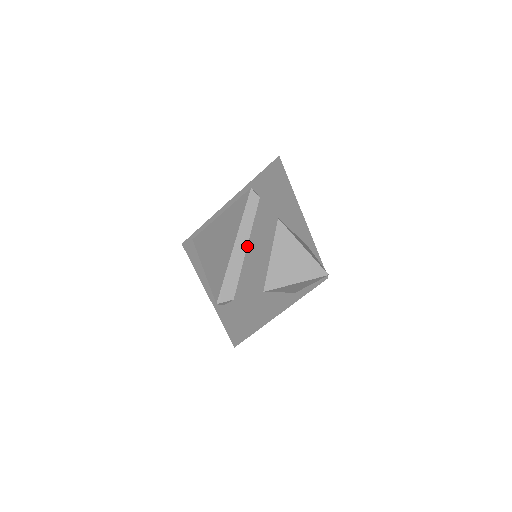
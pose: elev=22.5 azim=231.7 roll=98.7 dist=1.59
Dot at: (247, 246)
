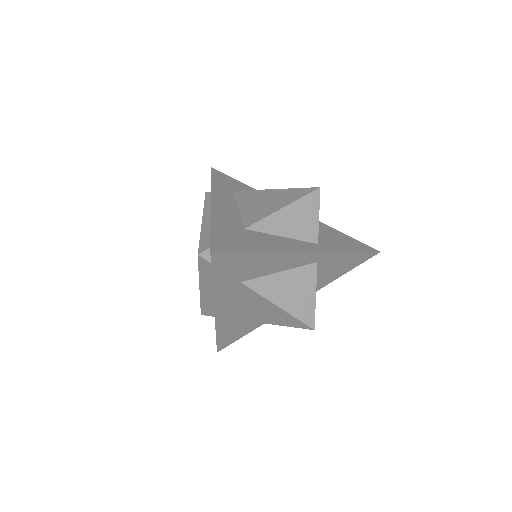
Dot at: occluded
